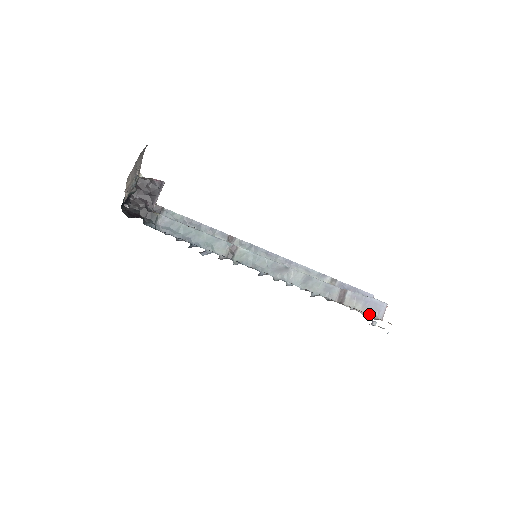
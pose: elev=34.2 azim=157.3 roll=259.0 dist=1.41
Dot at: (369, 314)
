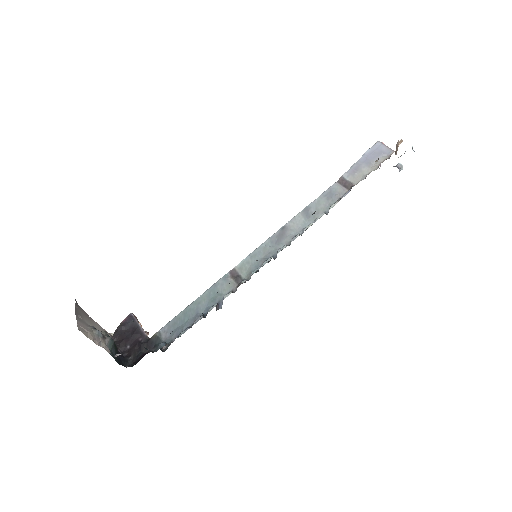
Dot at: (380, 163)
